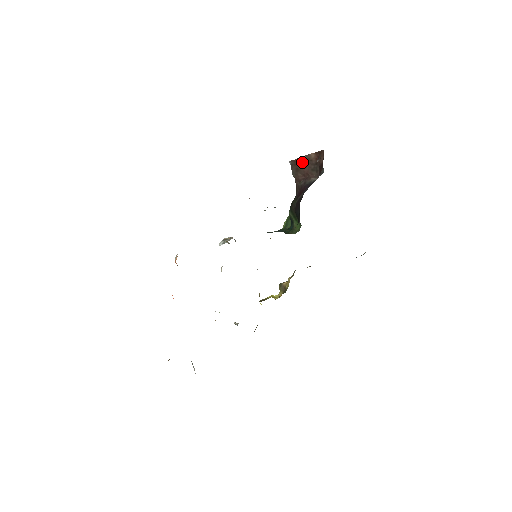
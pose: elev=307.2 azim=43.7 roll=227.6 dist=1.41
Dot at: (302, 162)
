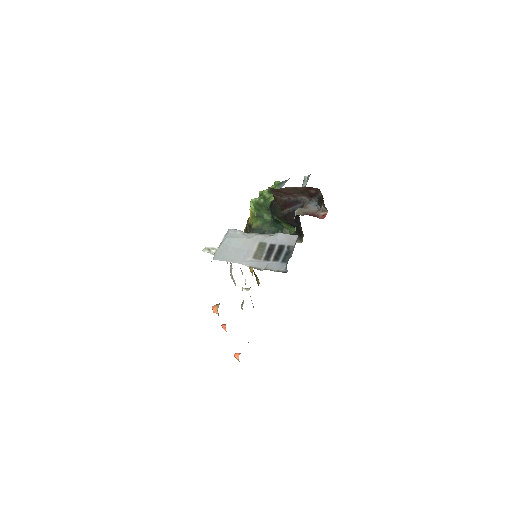
Dot at: (286, 189)
